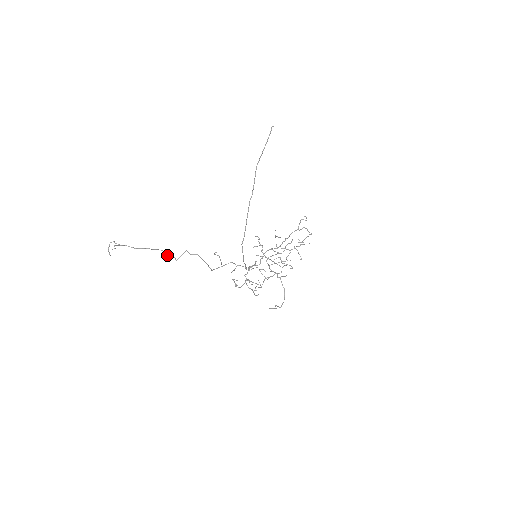
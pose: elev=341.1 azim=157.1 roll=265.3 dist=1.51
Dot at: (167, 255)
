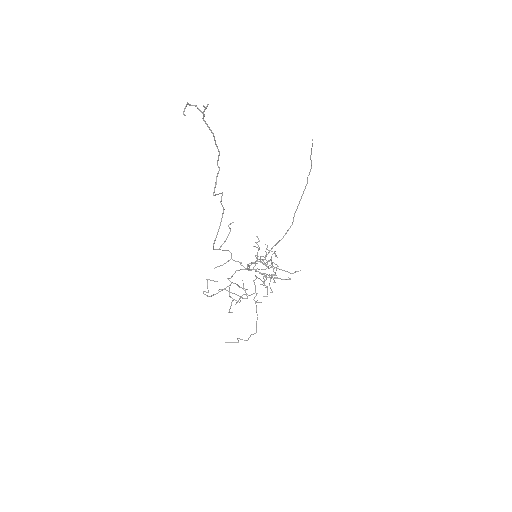
Dot at: (216, 177)
